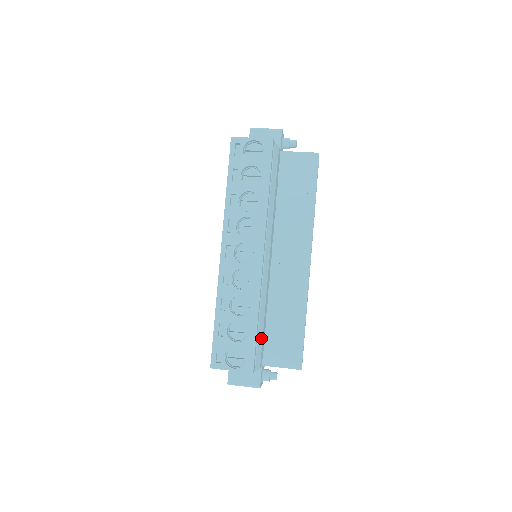
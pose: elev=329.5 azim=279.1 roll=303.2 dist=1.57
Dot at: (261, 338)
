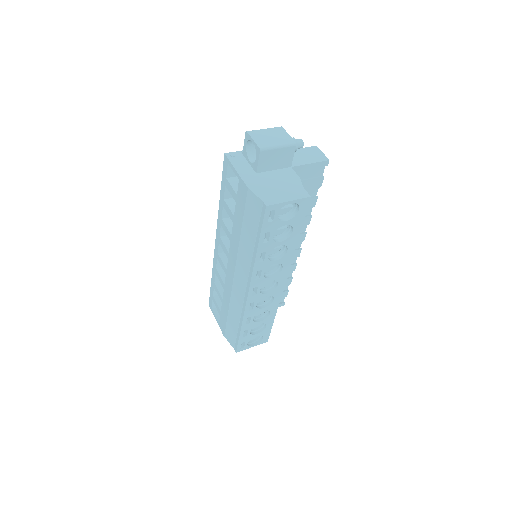
Dot at: occluded
